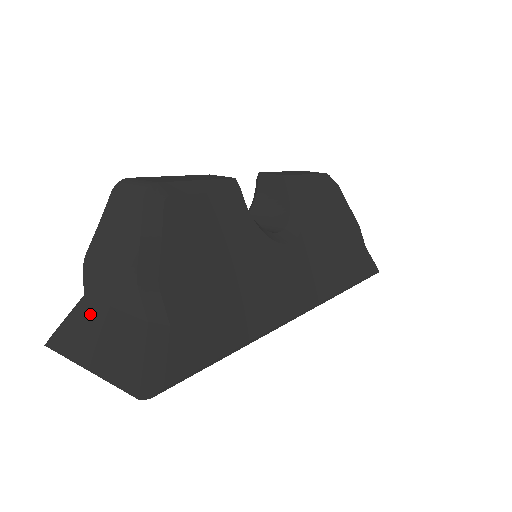
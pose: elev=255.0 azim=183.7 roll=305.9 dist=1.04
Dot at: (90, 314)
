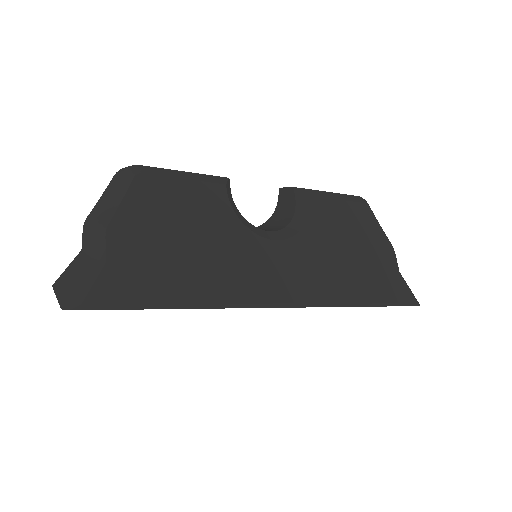
Dot at: (76, 261)
